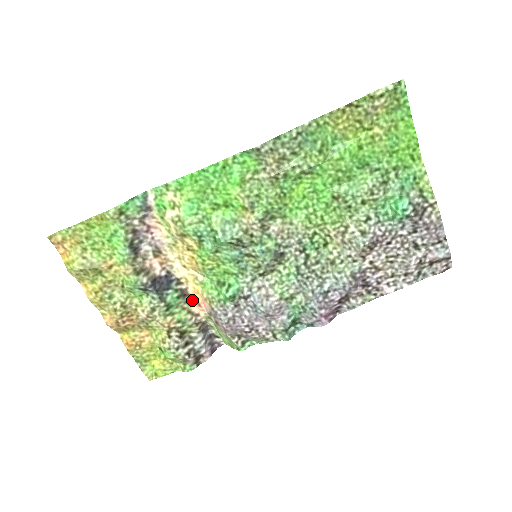
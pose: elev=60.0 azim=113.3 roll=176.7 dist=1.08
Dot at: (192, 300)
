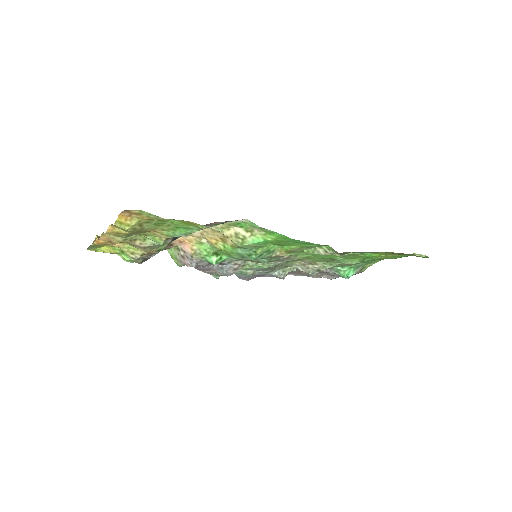
Dot at: (178, 238)
